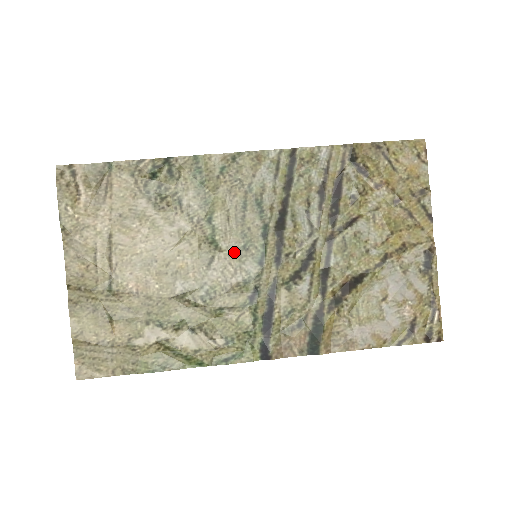
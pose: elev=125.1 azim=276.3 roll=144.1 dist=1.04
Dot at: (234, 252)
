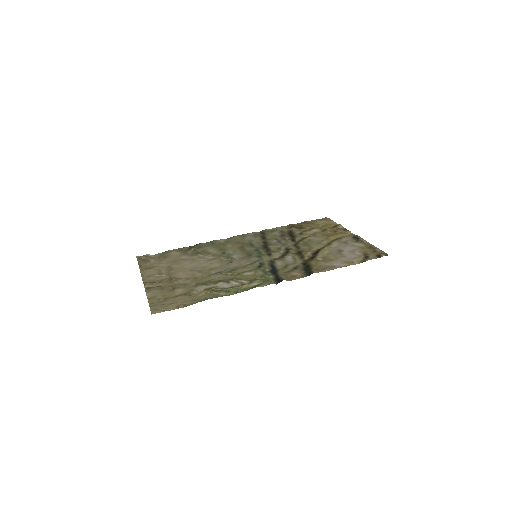
Dot at: (243, 258)
